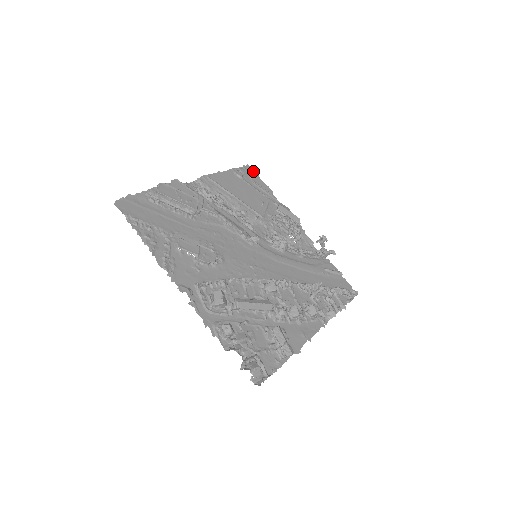
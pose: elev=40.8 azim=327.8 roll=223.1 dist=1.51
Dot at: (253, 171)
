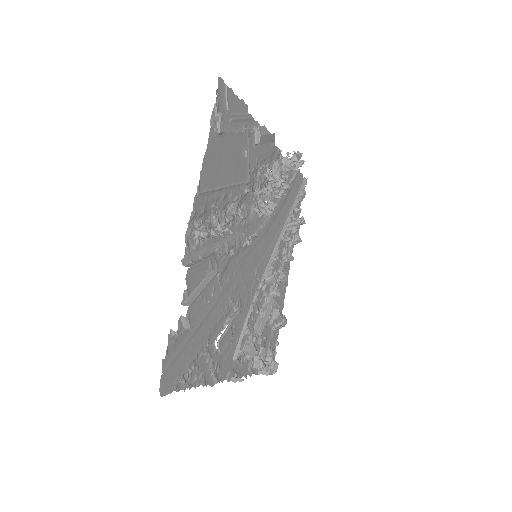
Dot at: (226, 88)
